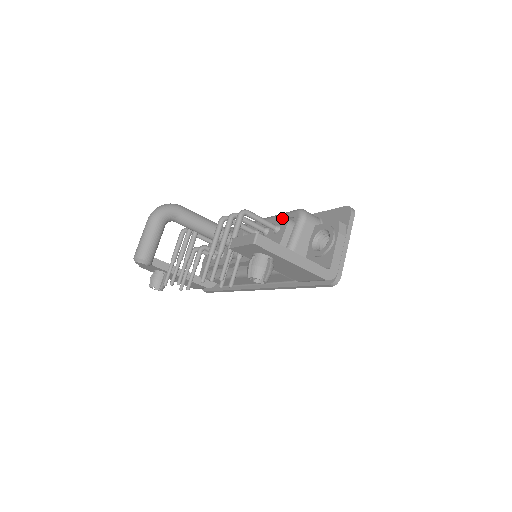
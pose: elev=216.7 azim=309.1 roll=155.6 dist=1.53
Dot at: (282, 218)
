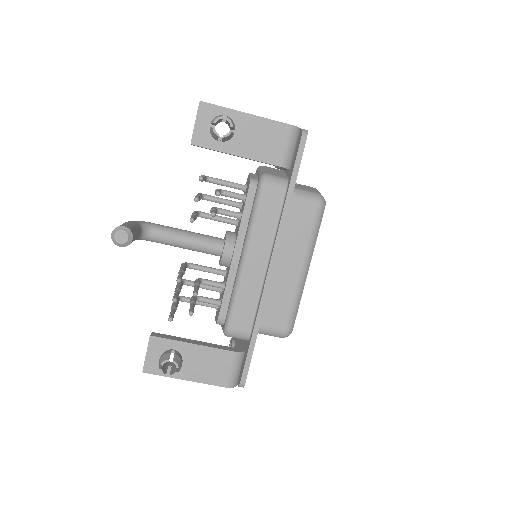
Dot at: (246, 183)
